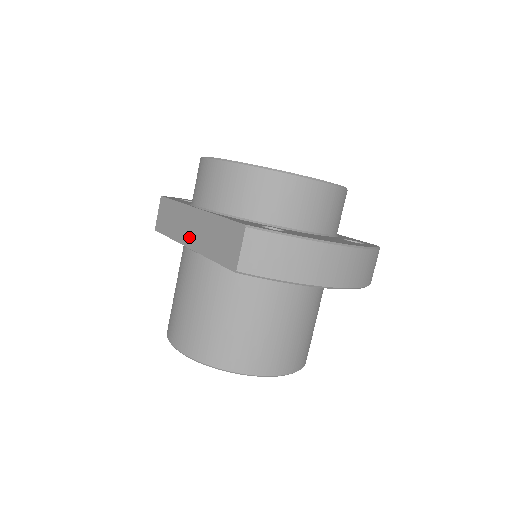
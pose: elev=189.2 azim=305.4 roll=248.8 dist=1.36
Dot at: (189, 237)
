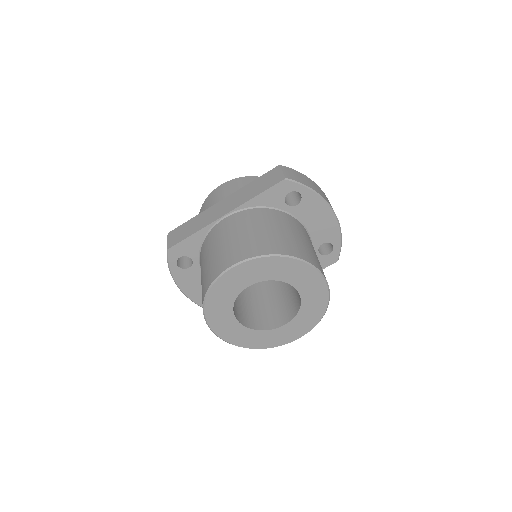
Dot at: (222, 212)
